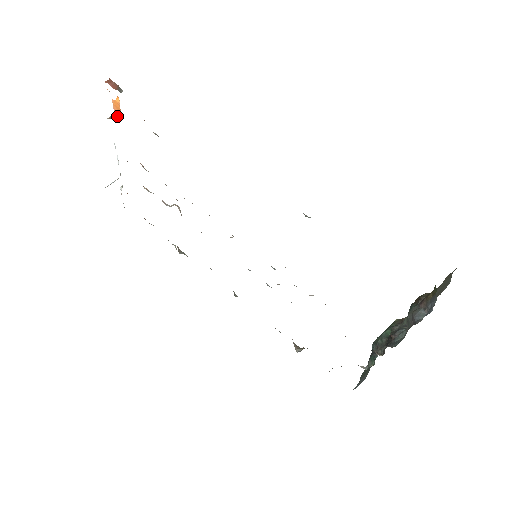
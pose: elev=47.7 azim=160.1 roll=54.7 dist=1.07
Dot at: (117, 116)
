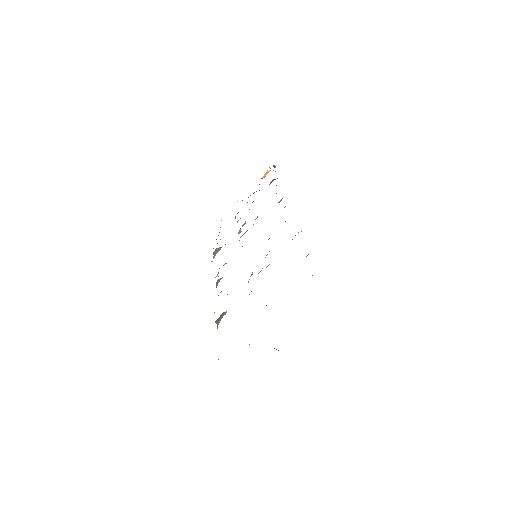
Dot at: (261, 178)
